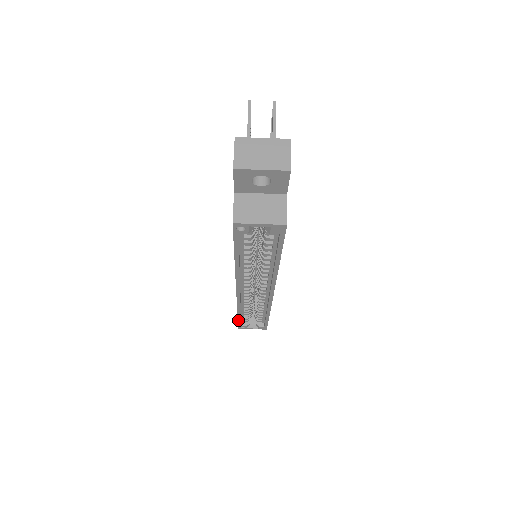
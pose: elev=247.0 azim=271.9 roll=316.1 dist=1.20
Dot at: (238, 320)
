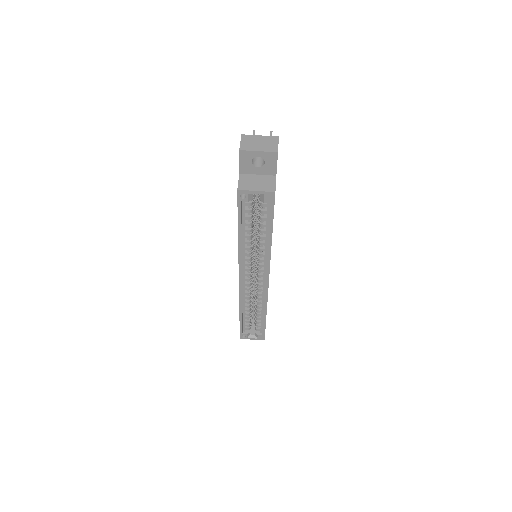
Dot at: (240, 324)
